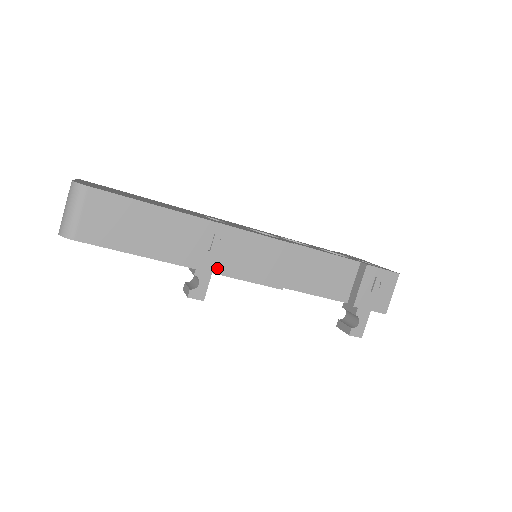
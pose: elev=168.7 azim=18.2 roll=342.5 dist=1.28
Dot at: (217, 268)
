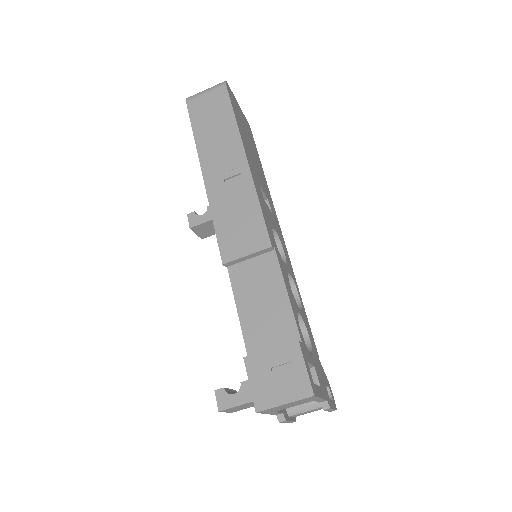
Dot at: (213, 196)
